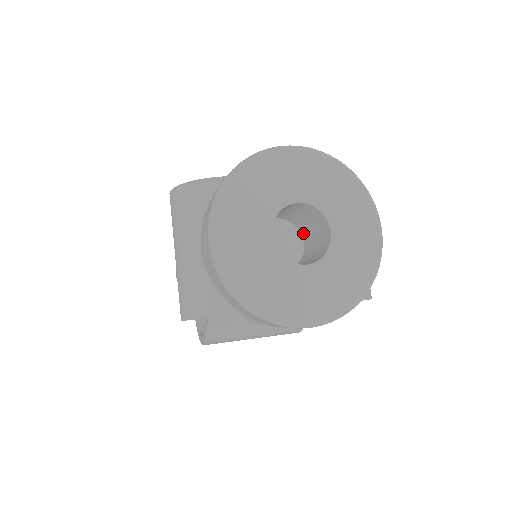
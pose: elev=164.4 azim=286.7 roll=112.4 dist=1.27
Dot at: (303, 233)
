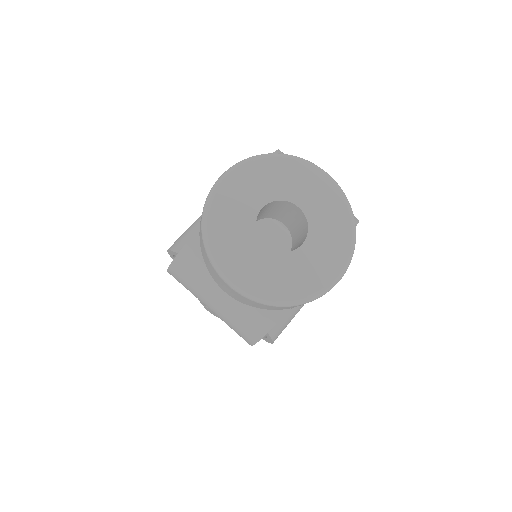
Dot at: (278, 219)
